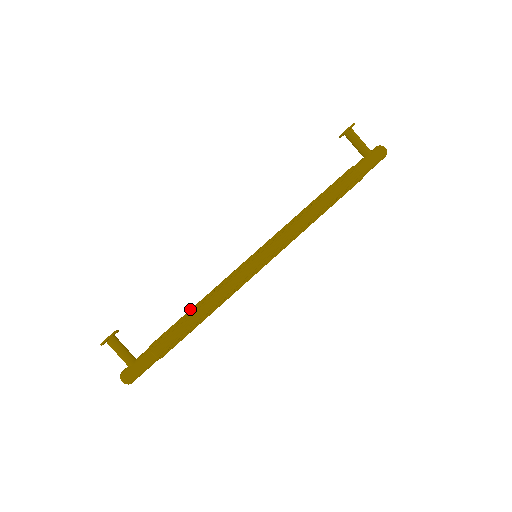
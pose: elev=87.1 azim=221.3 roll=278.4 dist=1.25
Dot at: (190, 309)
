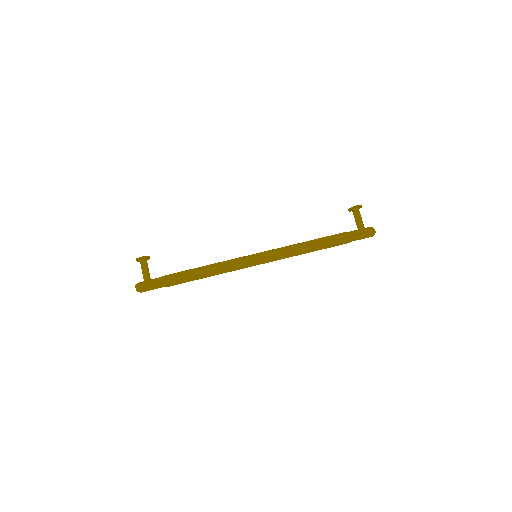
Dot at: (199, 267)
